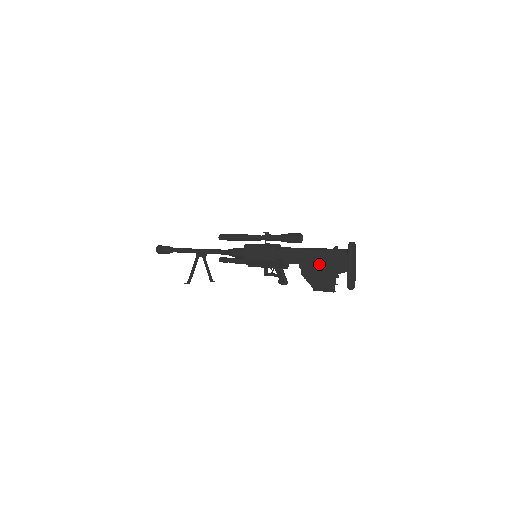
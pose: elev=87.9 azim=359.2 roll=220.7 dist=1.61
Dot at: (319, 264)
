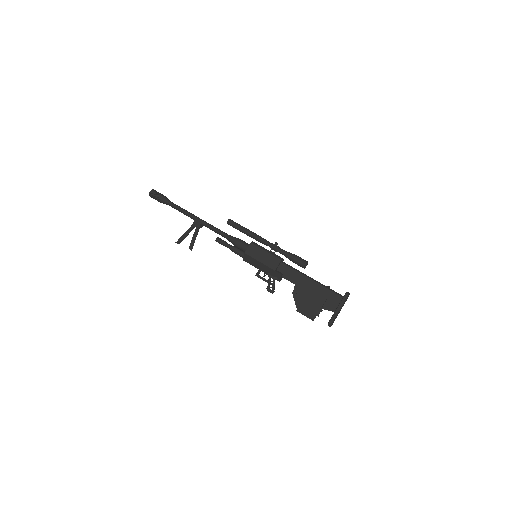
Dot at: (313, 294)
